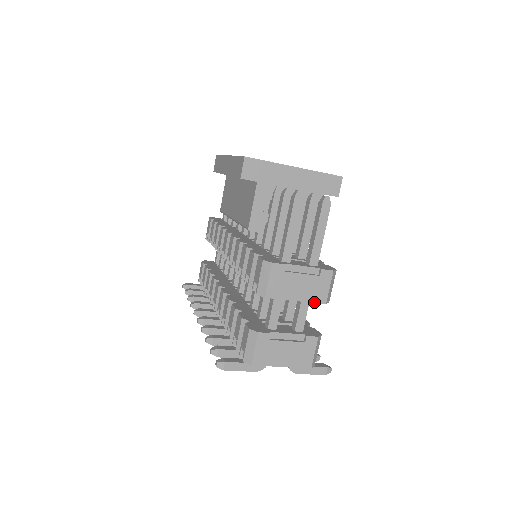
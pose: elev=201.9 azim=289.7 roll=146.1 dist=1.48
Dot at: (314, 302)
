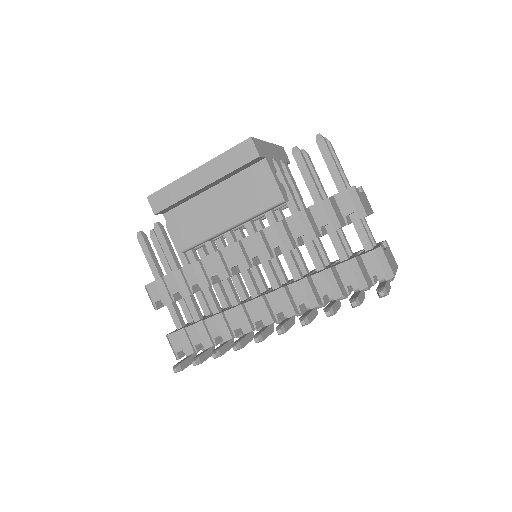
Dot at: (372, 213)
